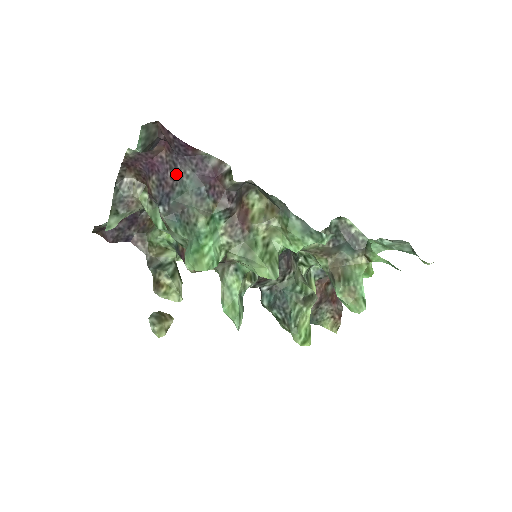
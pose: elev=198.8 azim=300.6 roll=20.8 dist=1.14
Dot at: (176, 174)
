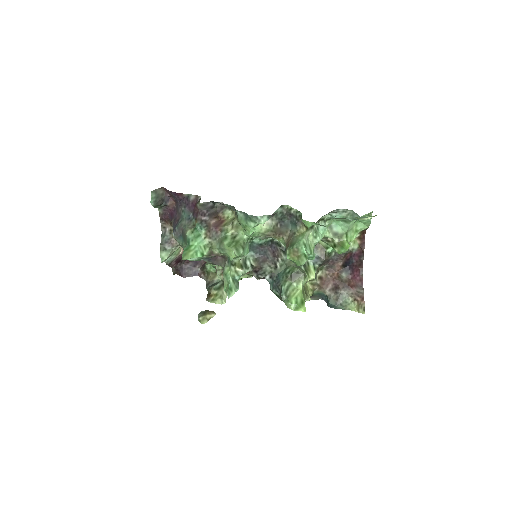
Dot at: (179, 213)
